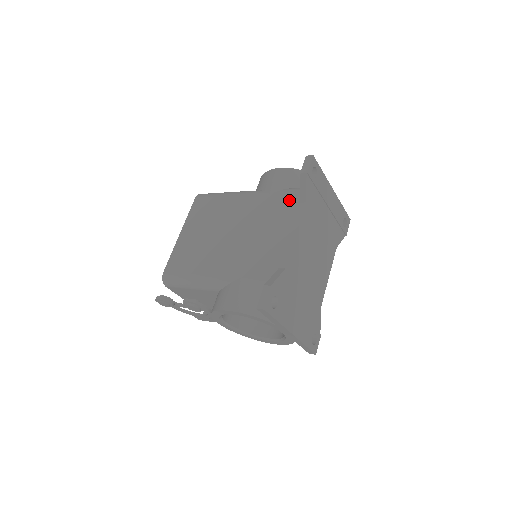
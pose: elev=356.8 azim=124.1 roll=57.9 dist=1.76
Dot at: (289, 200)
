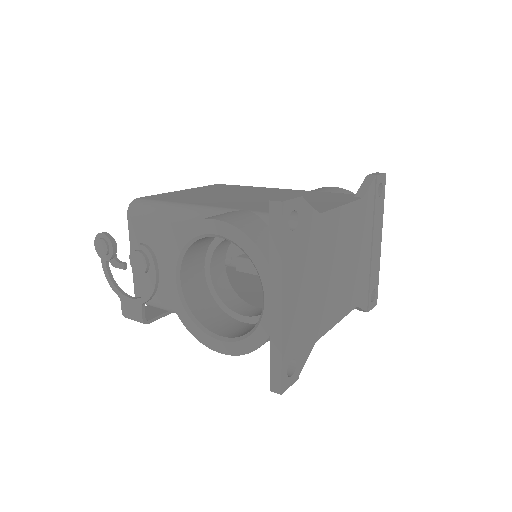
Dot at: (340, 195)
